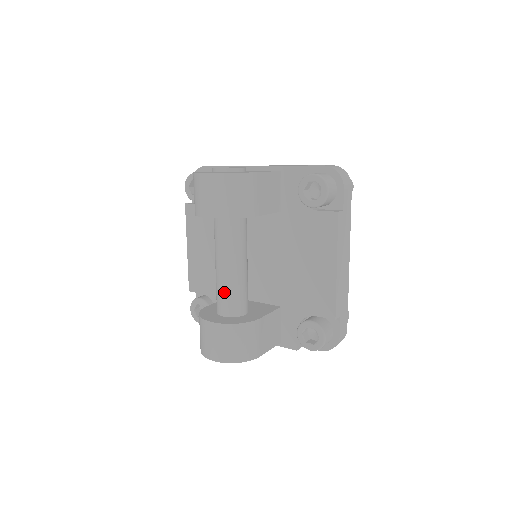
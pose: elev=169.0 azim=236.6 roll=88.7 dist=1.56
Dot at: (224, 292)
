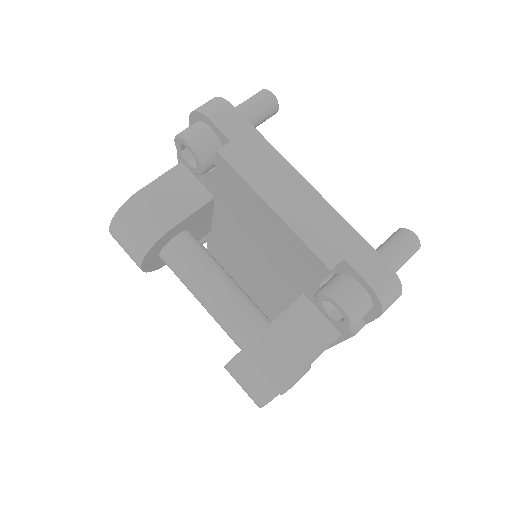
Dot at: (220, 325)
